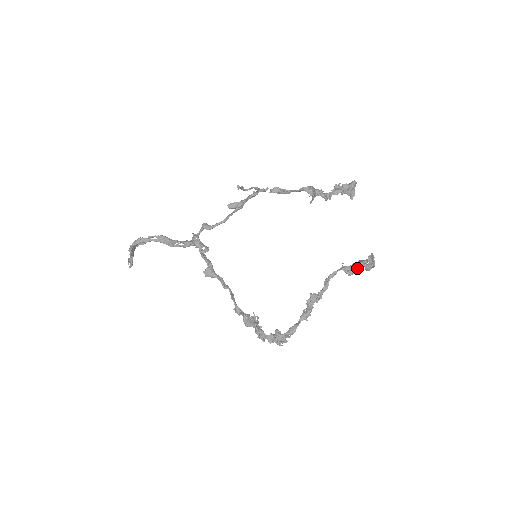
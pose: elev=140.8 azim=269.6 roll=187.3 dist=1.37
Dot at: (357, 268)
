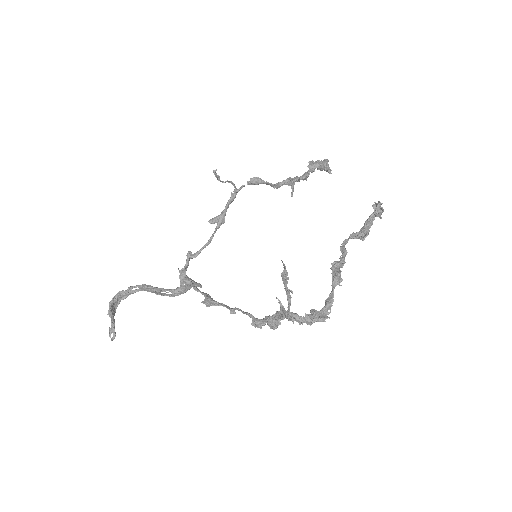
Dot at: (367, 229)
